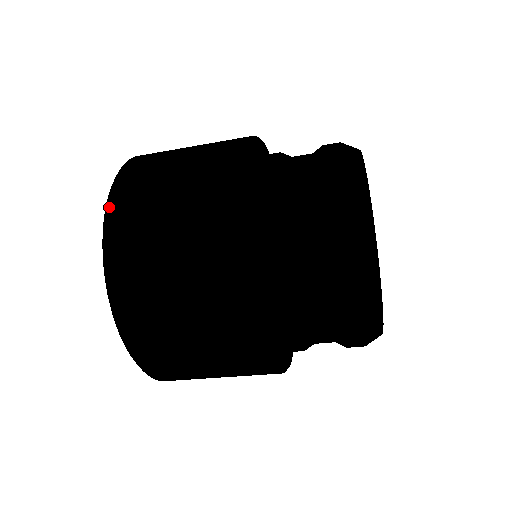
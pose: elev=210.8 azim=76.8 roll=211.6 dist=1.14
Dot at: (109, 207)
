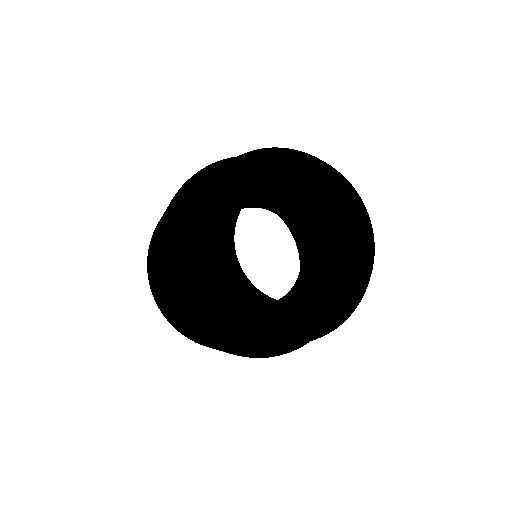
Dot at: (151, 238)
